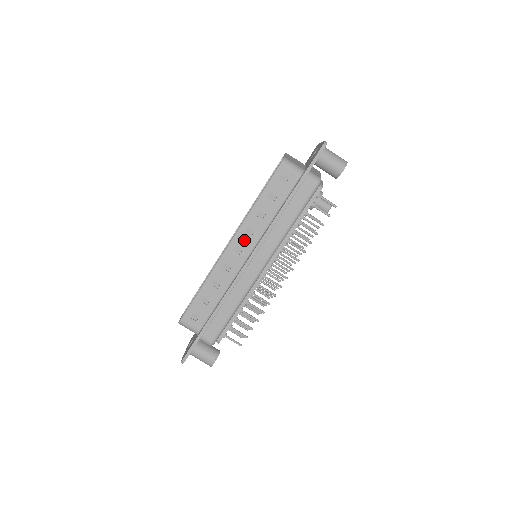
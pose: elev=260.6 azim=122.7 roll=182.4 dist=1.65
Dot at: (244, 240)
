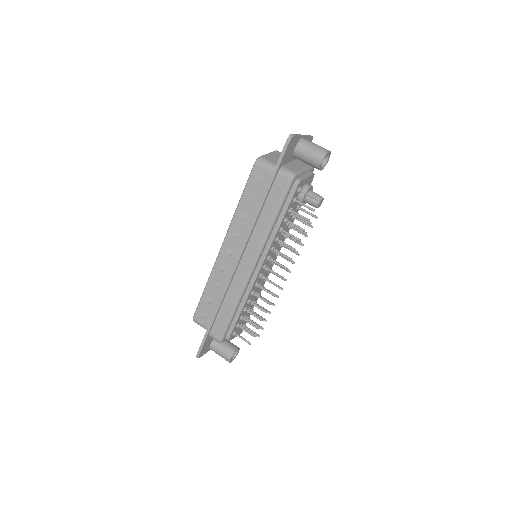
Dot at: (233, 241)
